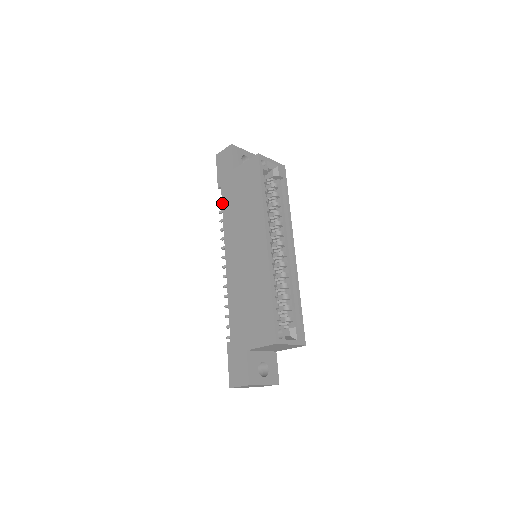
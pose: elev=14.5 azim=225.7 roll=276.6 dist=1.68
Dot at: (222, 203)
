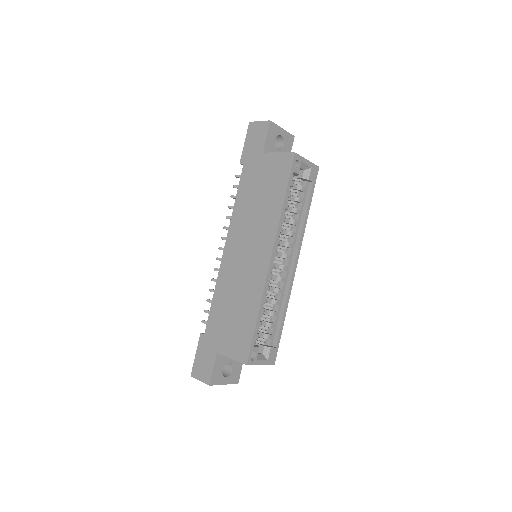
Dot at: (239, 184)
